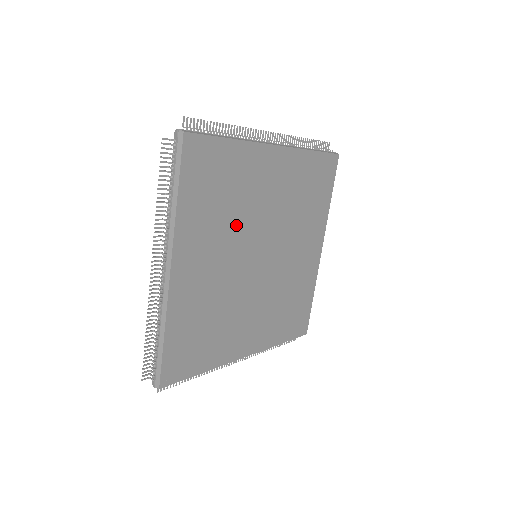
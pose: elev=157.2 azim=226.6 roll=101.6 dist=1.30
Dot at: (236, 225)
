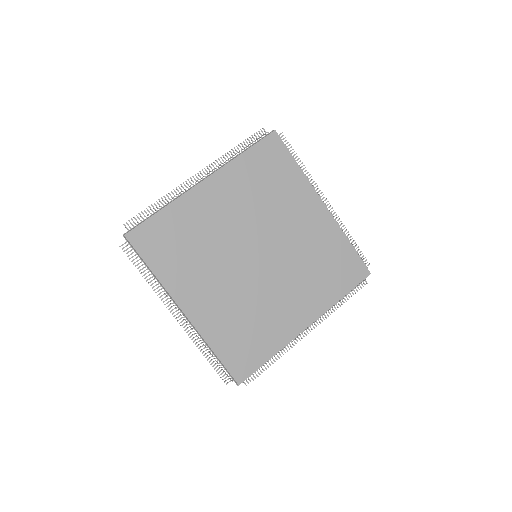
Dot at: (260, 212)
